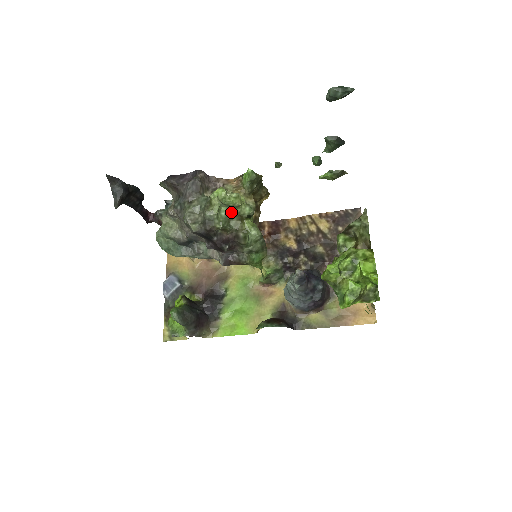
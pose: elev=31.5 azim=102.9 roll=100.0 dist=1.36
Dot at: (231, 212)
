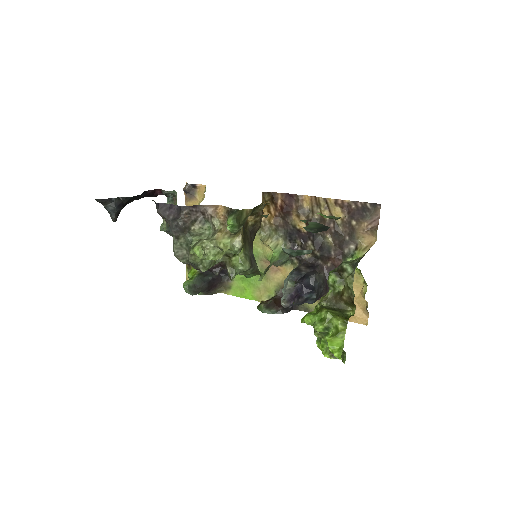
Dot at: occluded
